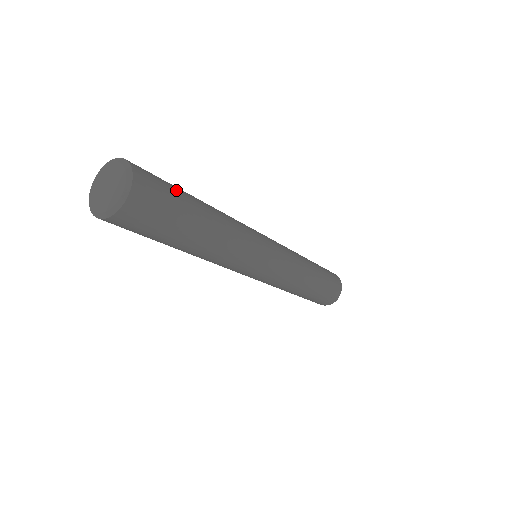
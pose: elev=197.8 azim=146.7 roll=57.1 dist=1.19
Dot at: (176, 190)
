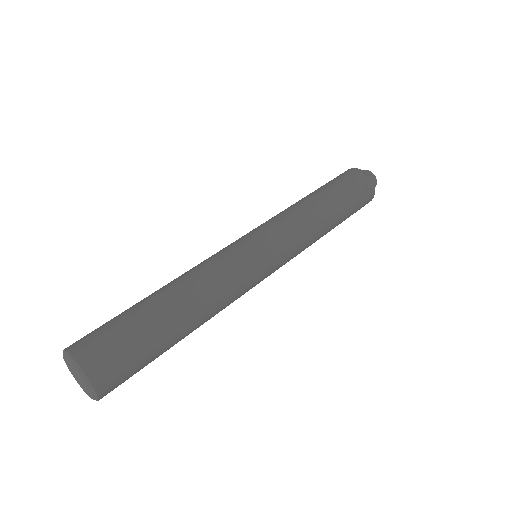
Dot at: (148, 355)
